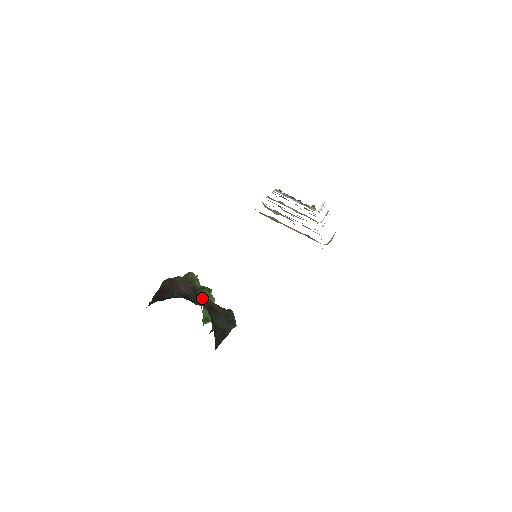
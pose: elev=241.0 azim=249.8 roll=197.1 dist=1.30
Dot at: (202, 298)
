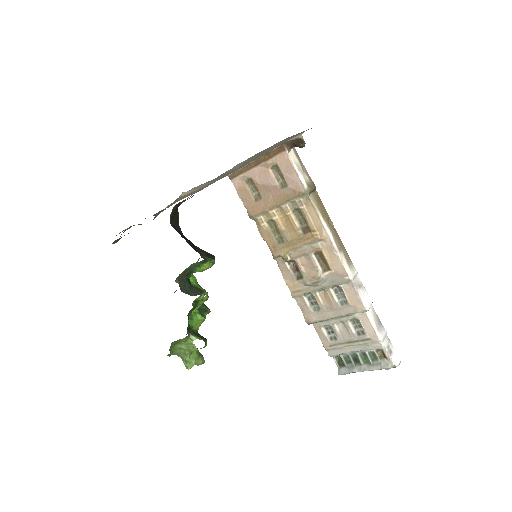
Dot at: occluded
